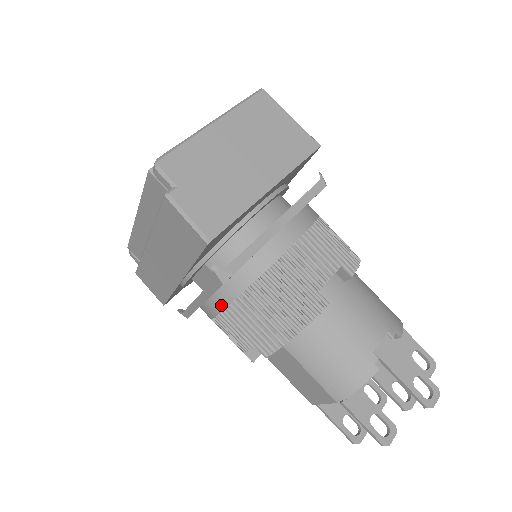
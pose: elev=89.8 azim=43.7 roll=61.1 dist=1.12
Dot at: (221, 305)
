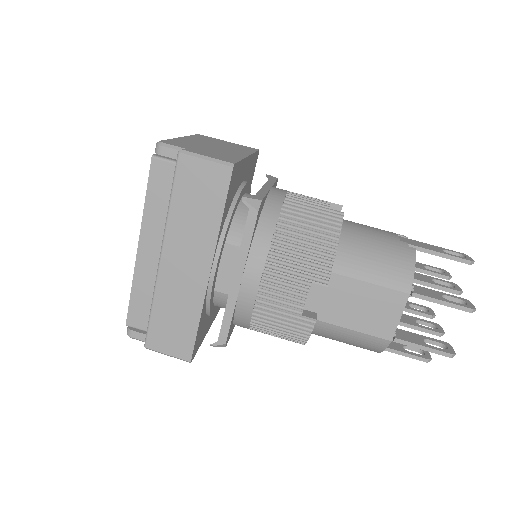
Dot at: (260, 261)
